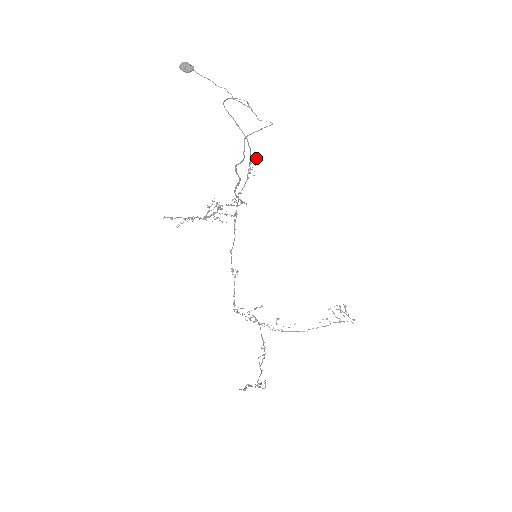
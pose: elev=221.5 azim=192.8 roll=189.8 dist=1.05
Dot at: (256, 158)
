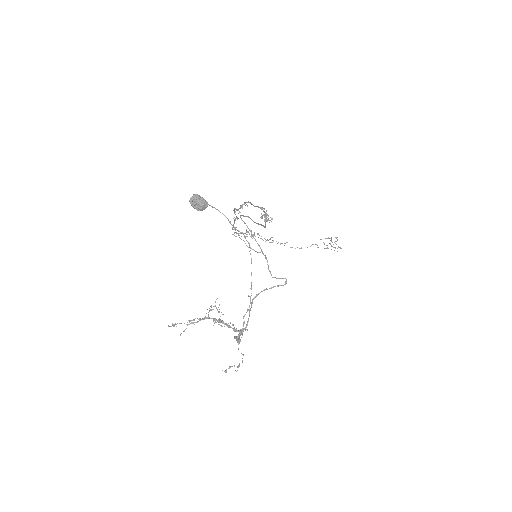
Dot at: occluded
